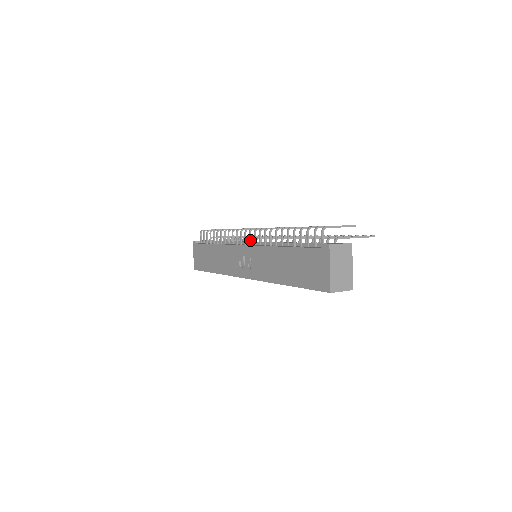
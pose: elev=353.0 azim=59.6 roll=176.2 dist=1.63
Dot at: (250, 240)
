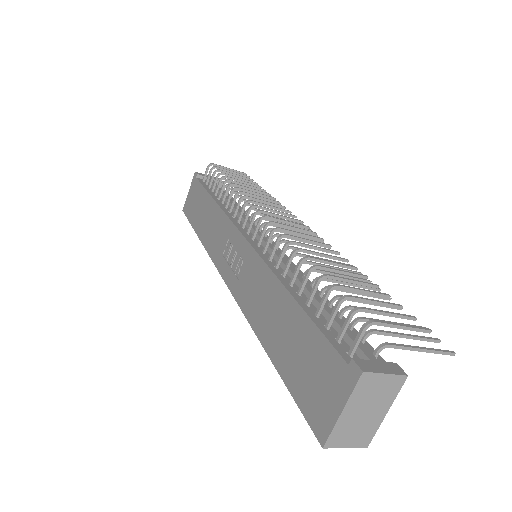
Dot at: (255, 232)
